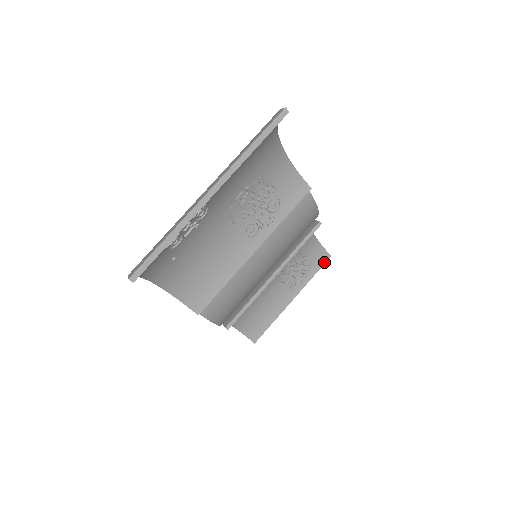
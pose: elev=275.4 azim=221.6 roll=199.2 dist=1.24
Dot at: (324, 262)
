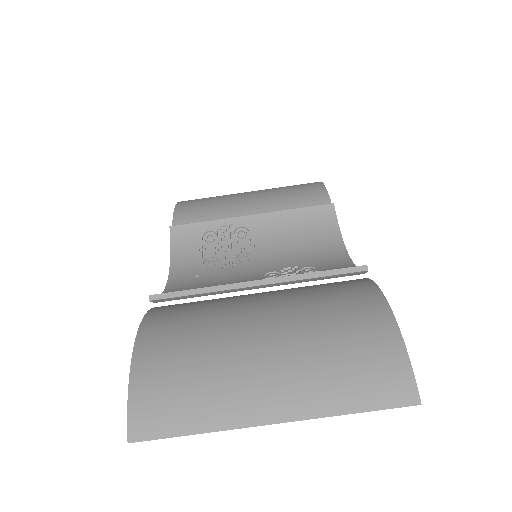
Dot at: occluded
